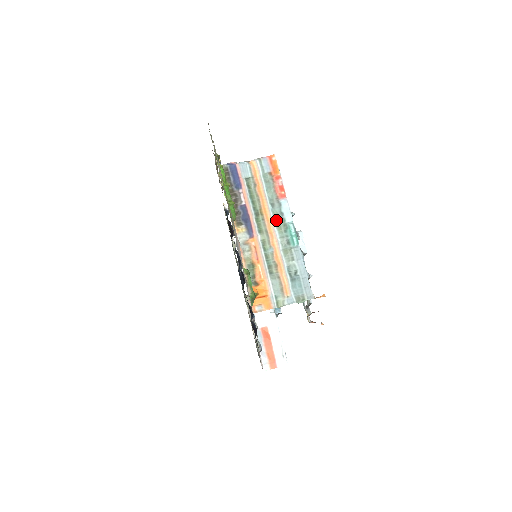
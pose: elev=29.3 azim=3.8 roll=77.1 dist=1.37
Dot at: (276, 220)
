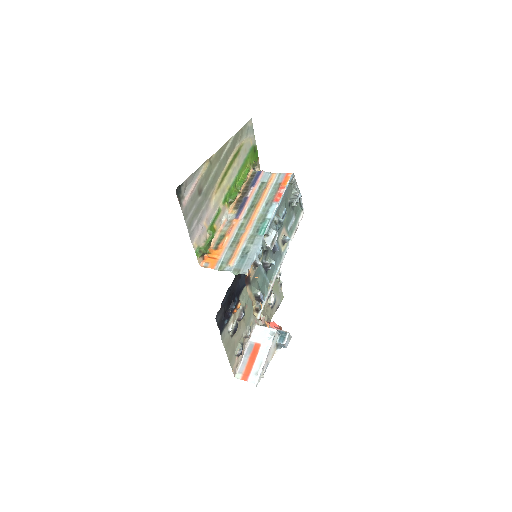
Dot at: (261, 214)
